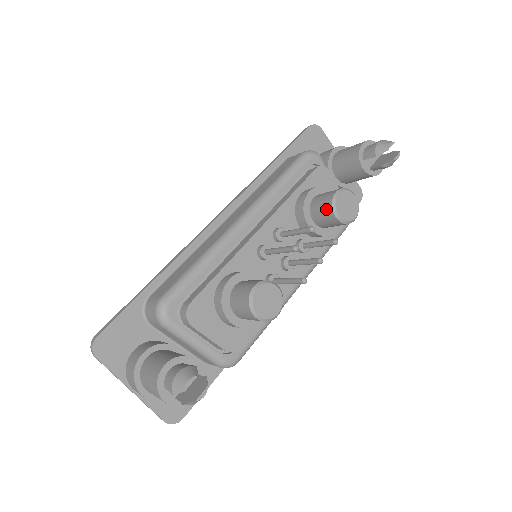
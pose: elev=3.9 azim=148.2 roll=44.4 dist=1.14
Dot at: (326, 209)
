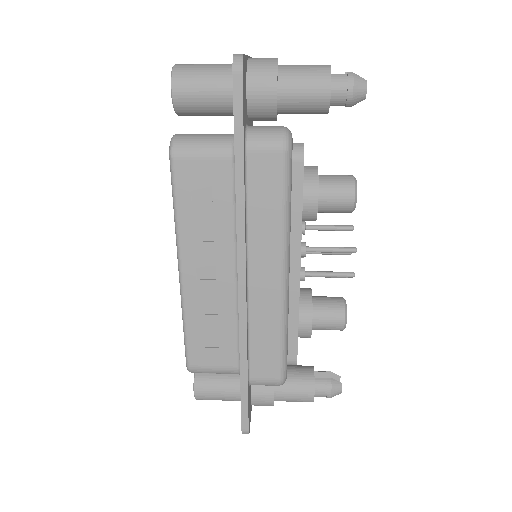
Dot at: (343, 212)
